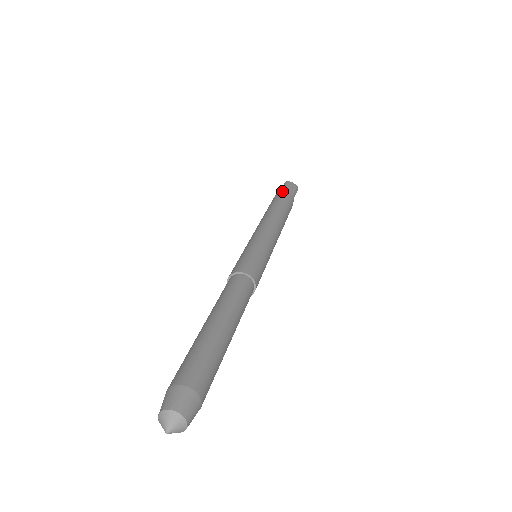
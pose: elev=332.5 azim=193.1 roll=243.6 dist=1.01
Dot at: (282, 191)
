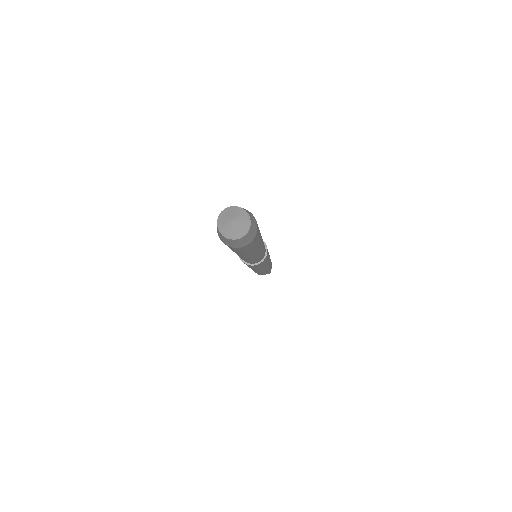
Dot at: occluded
